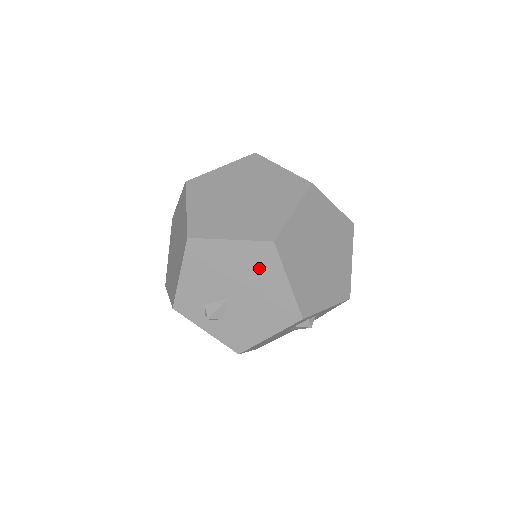
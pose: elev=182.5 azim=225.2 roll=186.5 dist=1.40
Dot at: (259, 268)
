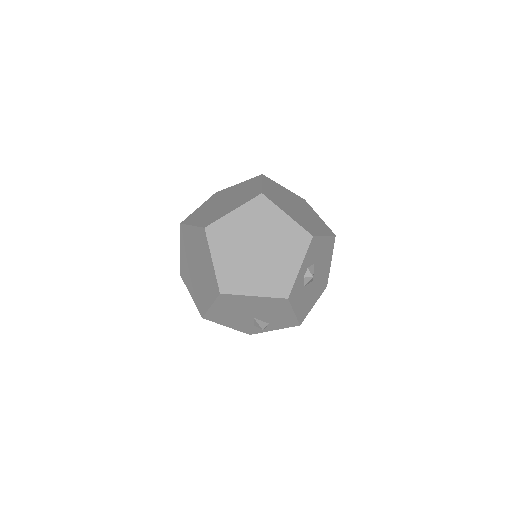
Dot at: (237, 303)
